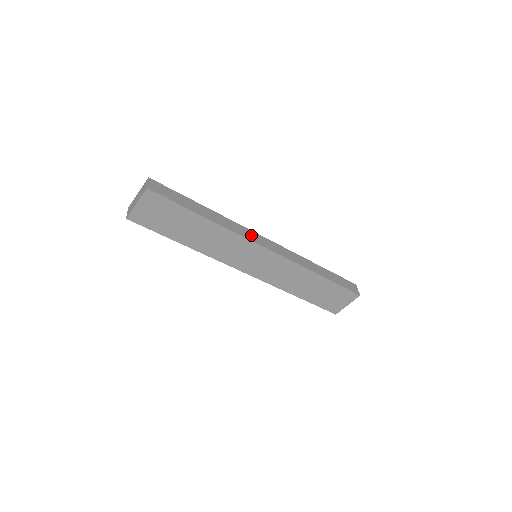
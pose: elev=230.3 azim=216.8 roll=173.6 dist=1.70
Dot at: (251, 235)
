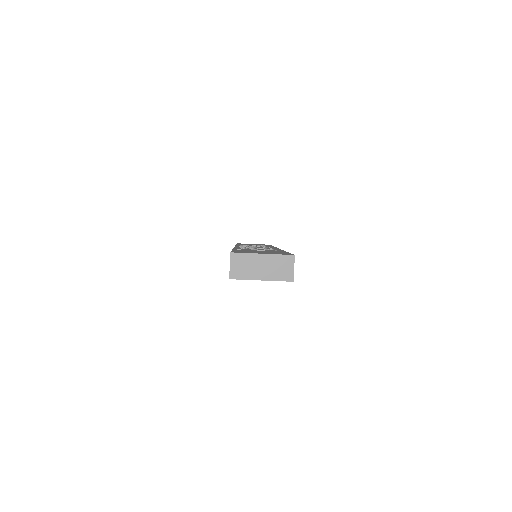
Dot at: occluded
